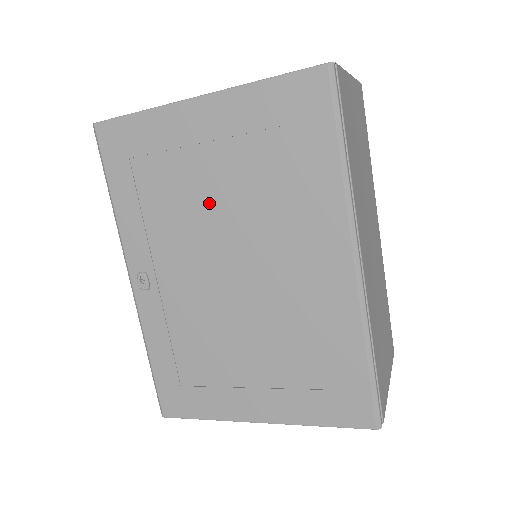
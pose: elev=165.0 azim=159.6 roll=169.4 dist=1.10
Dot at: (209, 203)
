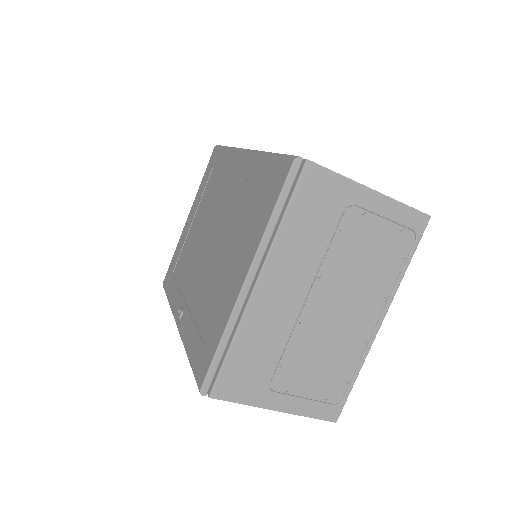
Dot at: (197, 235)
